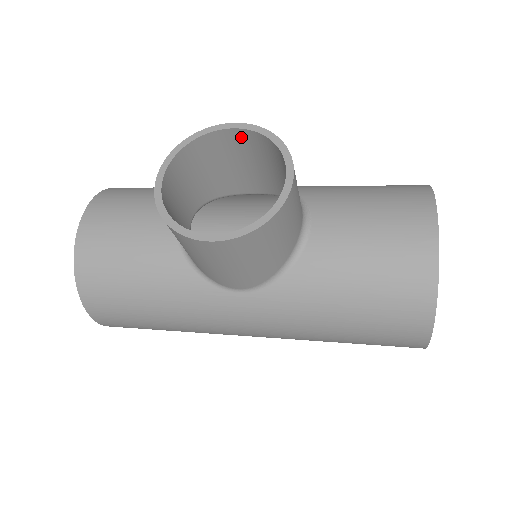
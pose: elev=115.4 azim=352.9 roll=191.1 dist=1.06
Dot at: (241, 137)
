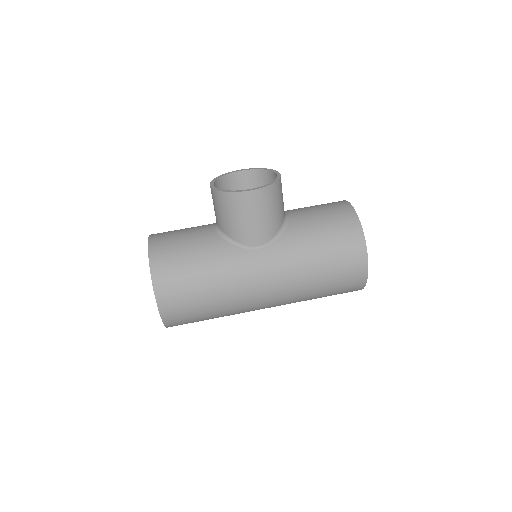
Dot at: (245, 176)
